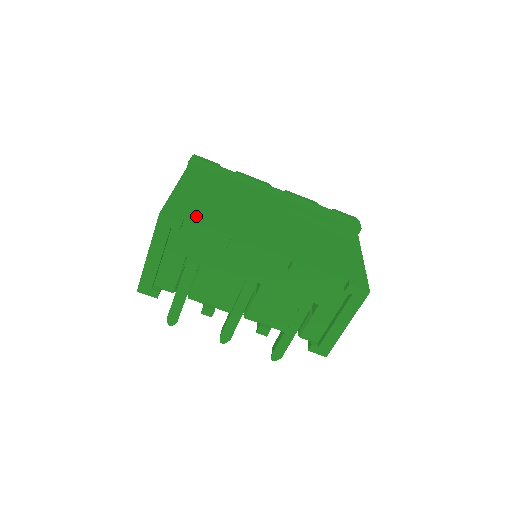
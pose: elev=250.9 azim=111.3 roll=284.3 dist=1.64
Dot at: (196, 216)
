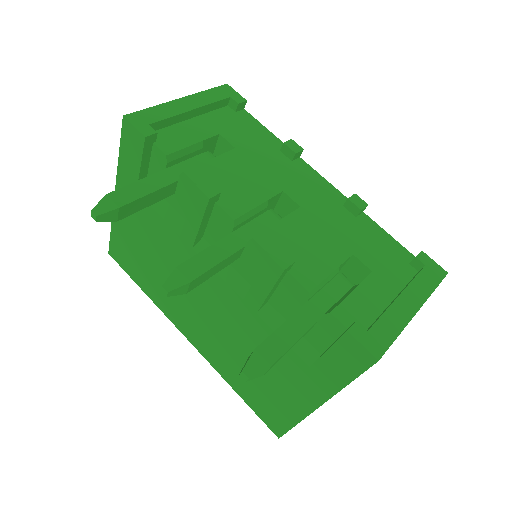
Dot at: occluded
